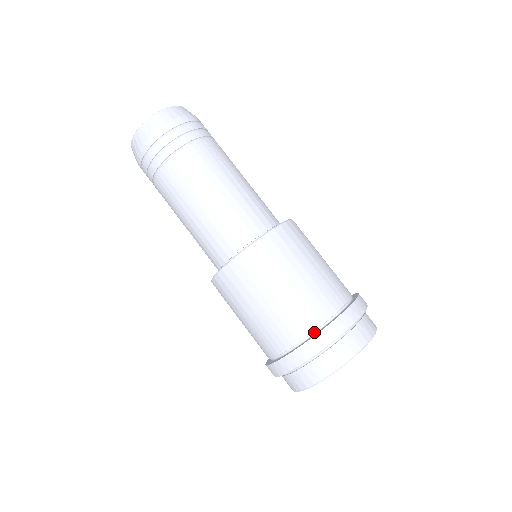
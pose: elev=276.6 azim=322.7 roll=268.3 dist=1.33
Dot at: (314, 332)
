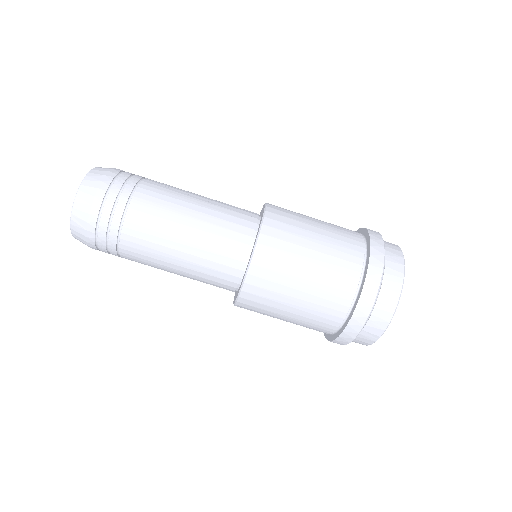
Dot at: (363, 269)
